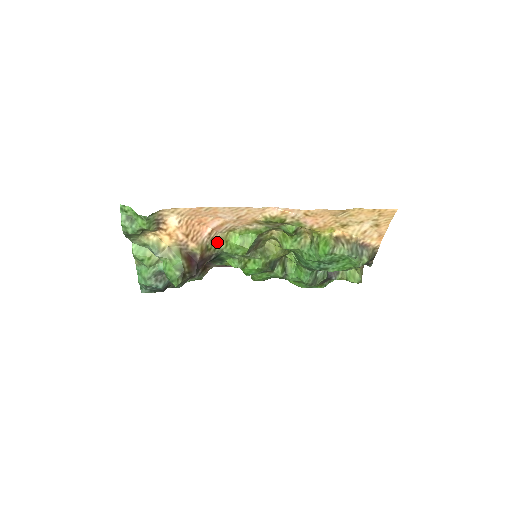
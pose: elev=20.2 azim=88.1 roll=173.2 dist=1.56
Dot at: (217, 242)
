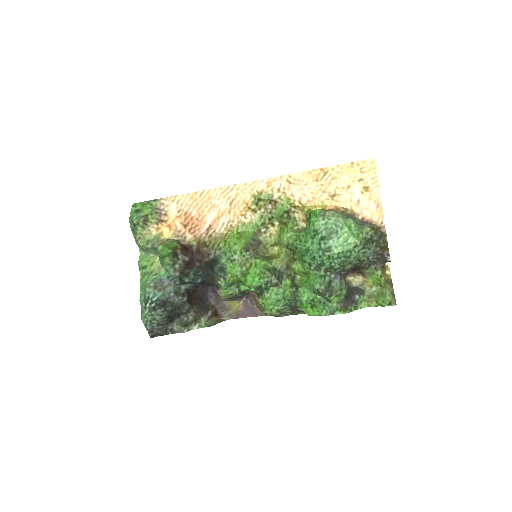
Dot at: (216, 241)
